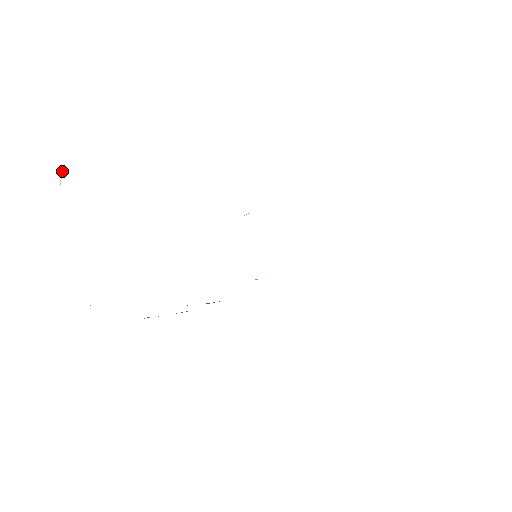
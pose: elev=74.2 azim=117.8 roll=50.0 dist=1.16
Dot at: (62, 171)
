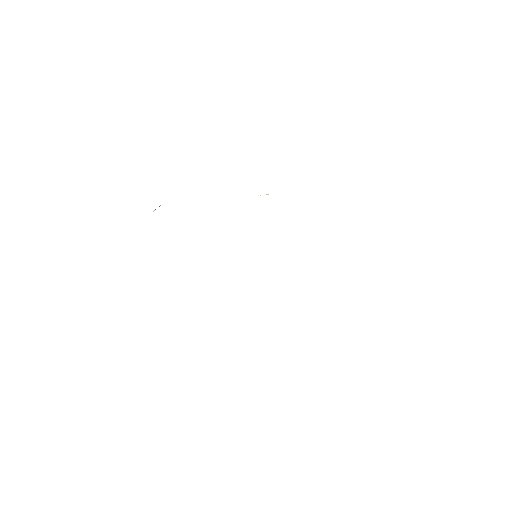
Dot at: occluded
